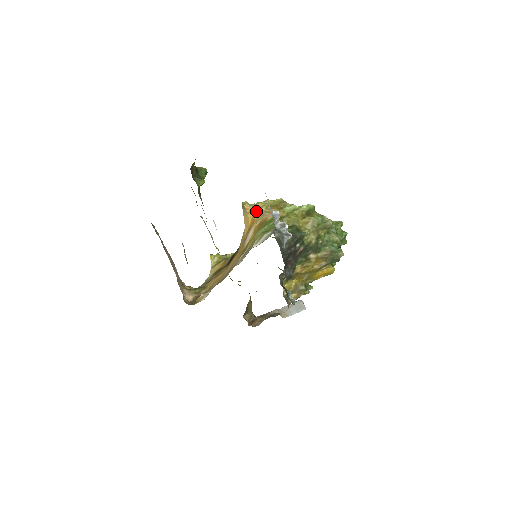
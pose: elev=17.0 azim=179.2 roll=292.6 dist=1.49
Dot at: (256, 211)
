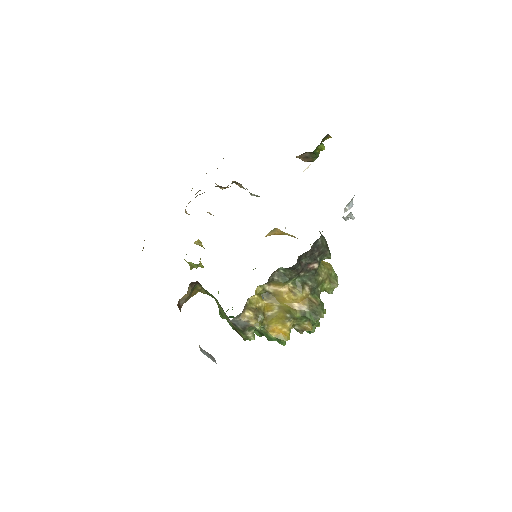
Dot at: (288, 234)
